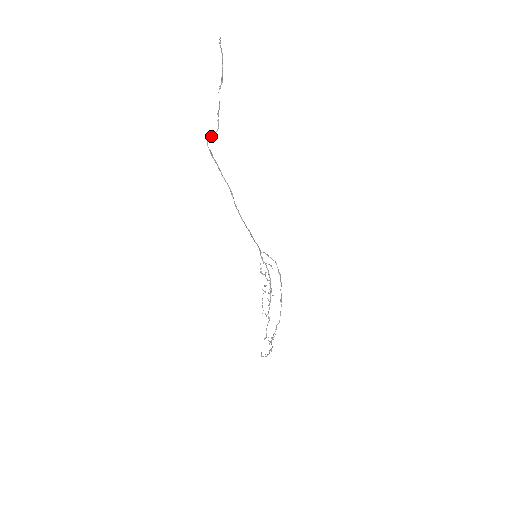
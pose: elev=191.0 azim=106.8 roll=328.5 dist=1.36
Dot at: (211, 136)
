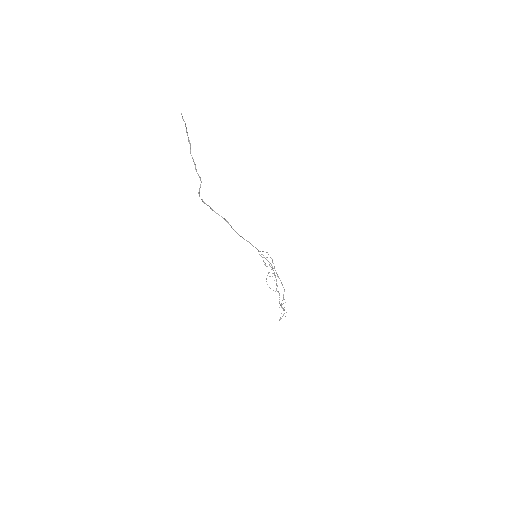
Dot at: occluded
